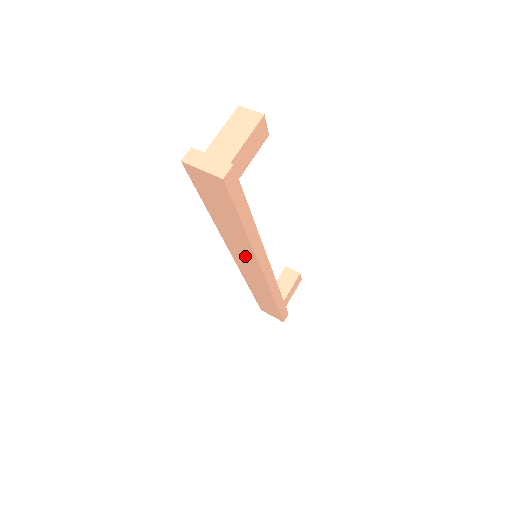
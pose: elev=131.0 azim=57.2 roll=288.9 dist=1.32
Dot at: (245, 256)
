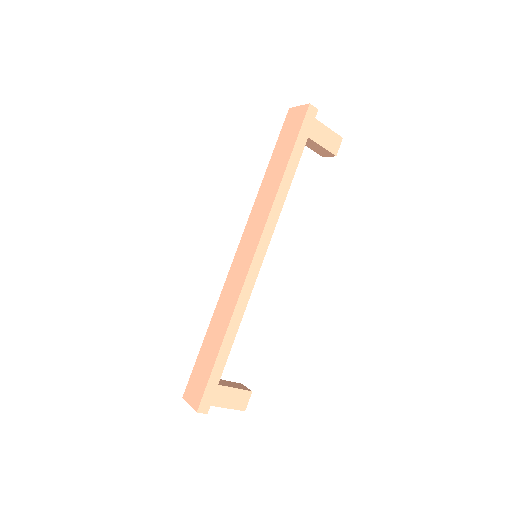
Dot at: (257, 225)
